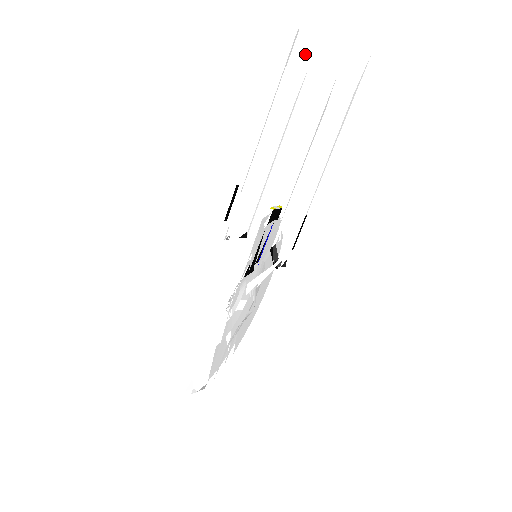
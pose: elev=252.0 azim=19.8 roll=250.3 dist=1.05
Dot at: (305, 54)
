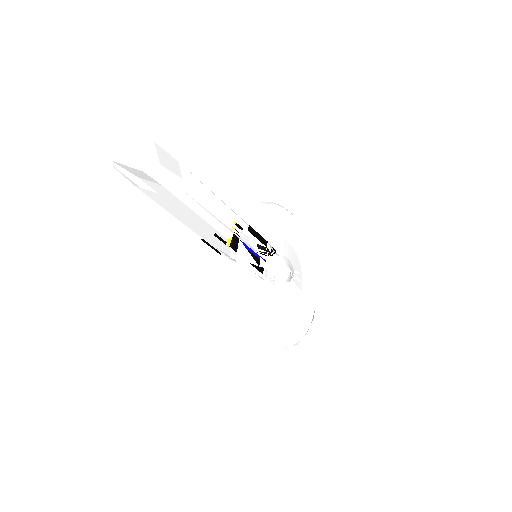
Dot at: (131, 168)
